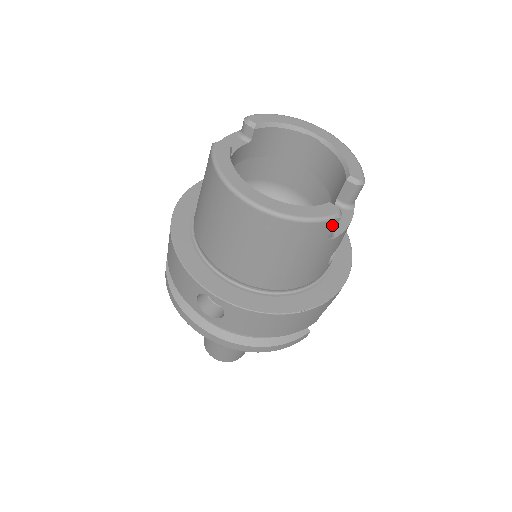
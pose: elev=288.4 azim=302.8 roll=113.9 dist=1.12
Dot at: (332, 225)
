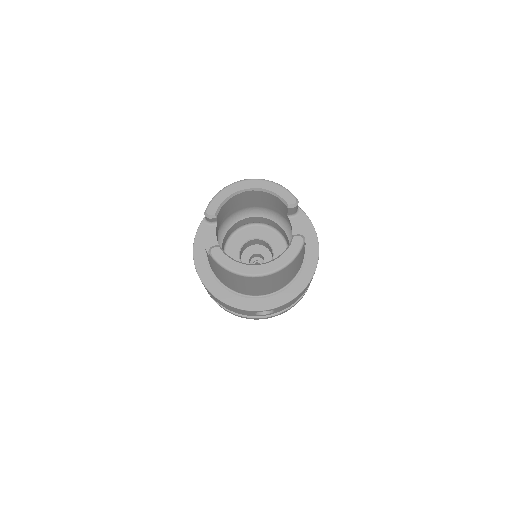
Dot at: (303, 246)
